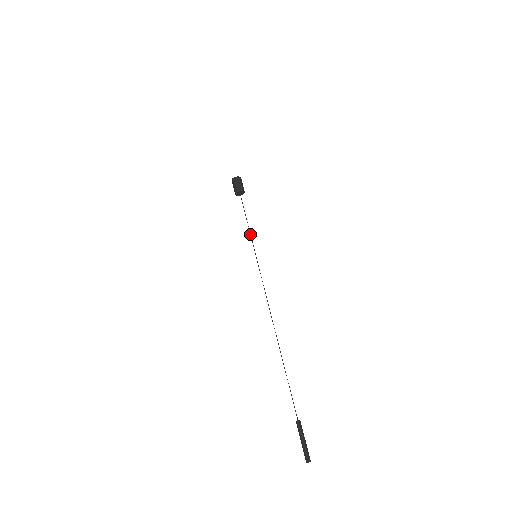
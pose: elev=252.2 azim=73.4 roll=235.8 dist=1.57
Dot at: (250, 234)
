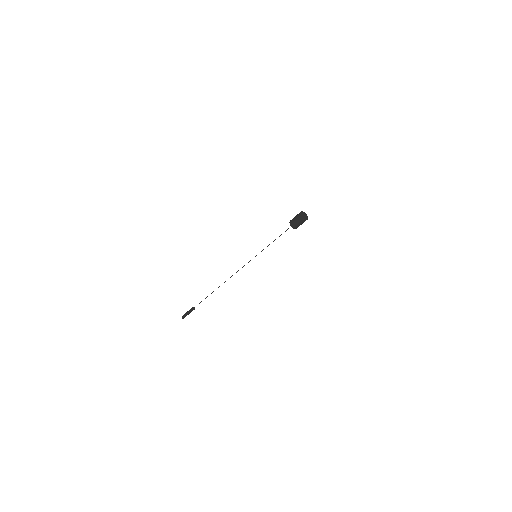
Dot at: occluded
